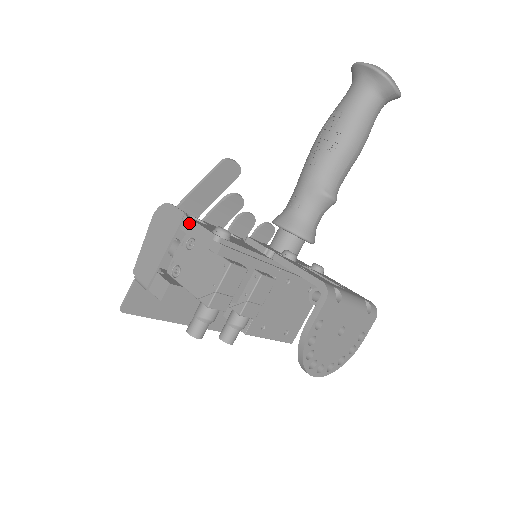
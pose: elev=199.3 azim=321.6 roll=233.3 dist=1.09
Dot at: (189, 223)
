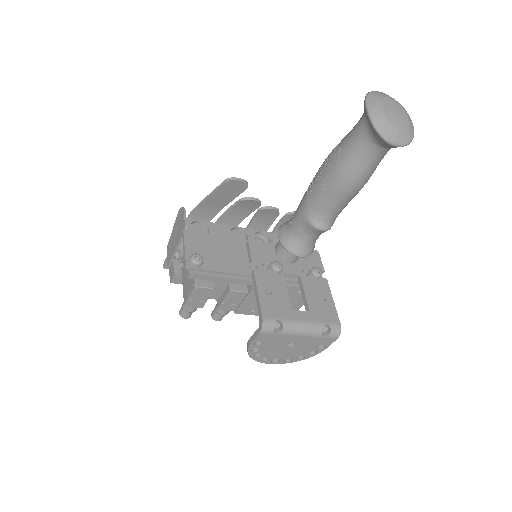
Dot at: (183, 240)
